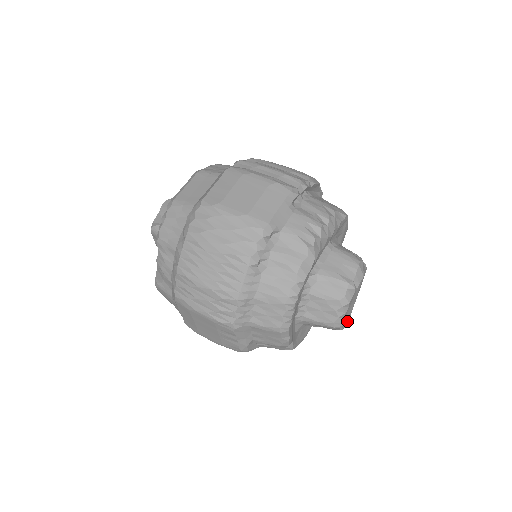
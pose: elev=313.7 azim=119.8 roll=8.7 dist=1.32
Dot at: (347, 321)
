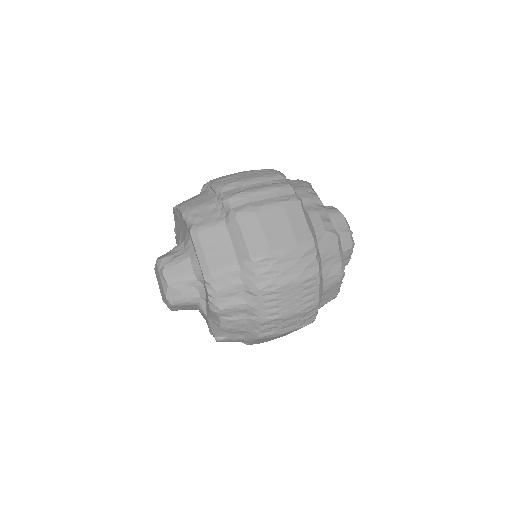
Dot at: occluded
